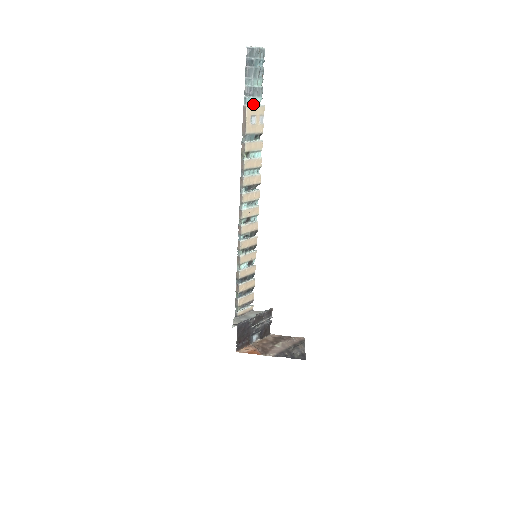
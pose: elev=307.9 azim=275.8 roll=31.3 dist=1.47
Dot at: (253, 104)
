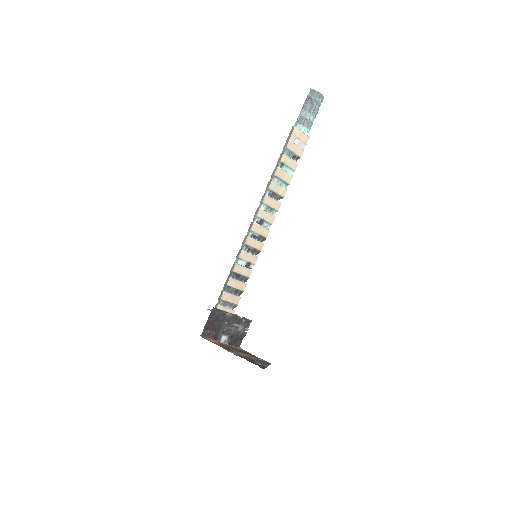
Dot at: (301, 131)
